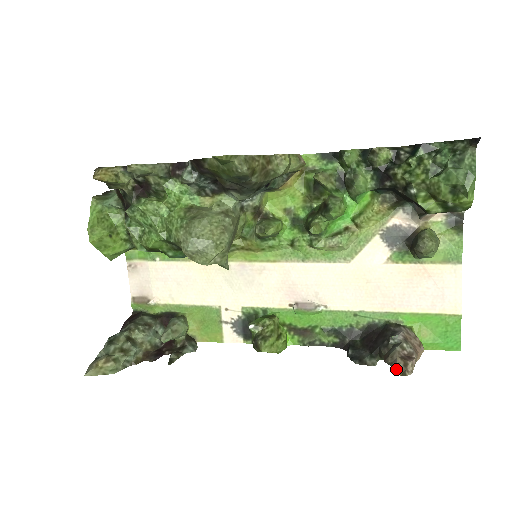
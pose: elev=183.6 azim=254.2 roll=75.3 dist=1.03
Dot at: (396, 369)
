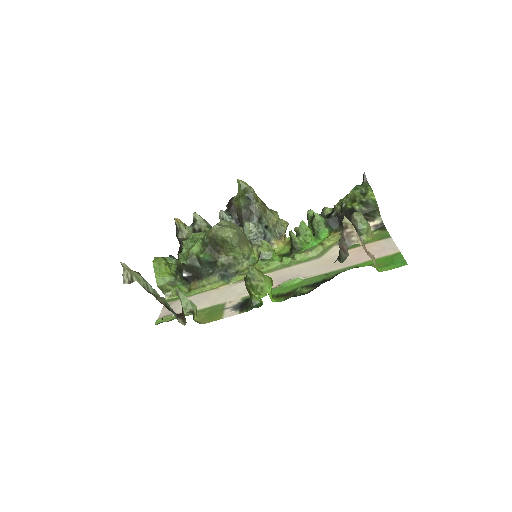
Dot at: (343, 231)
